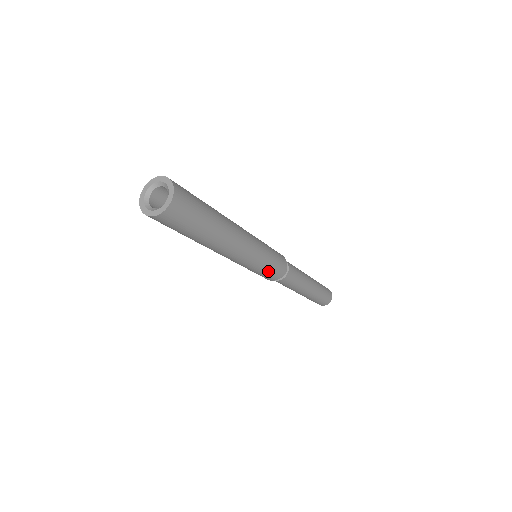
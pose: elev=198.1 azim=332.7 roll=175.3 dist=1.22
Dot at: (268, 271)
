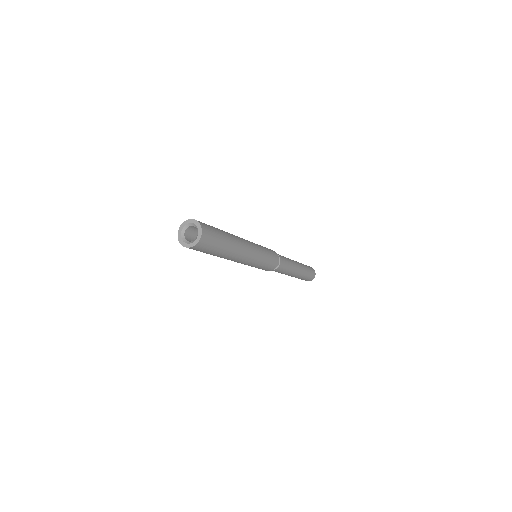
Dot at: (261, 268)
